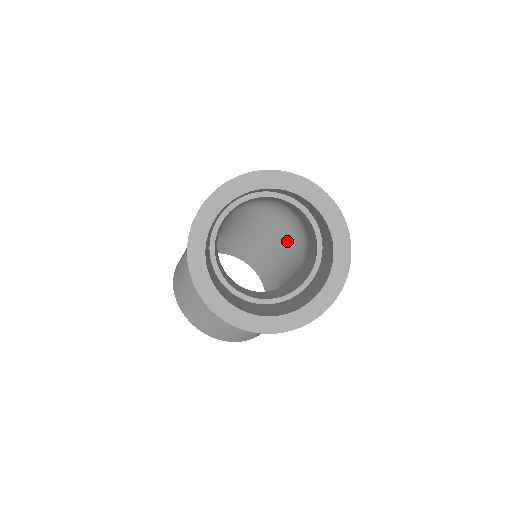
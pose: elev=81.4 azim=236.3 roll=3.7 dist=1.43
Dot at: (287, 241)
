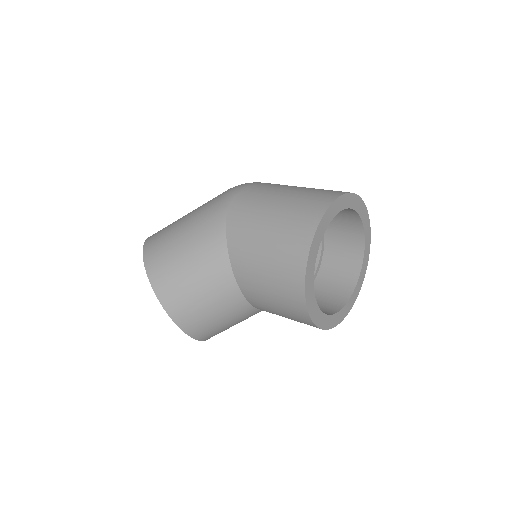
Dot at: occluded
